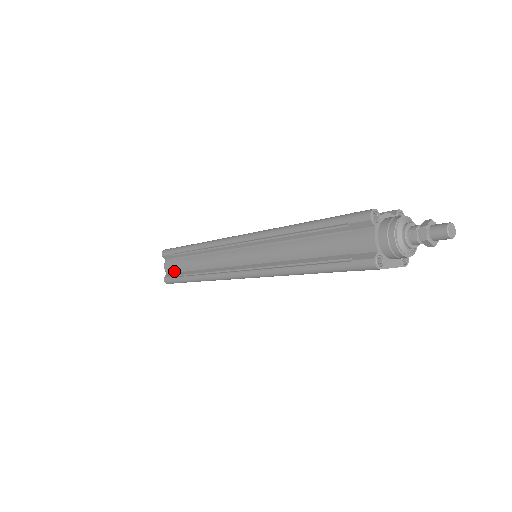
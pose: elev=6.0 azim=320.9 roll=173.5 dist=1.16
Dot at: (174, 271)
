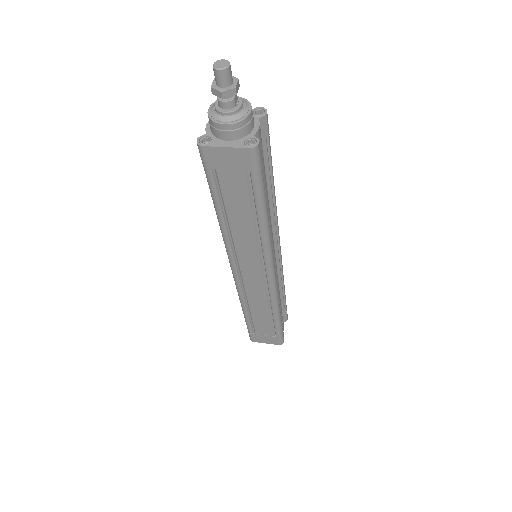
Dot at: occluded
